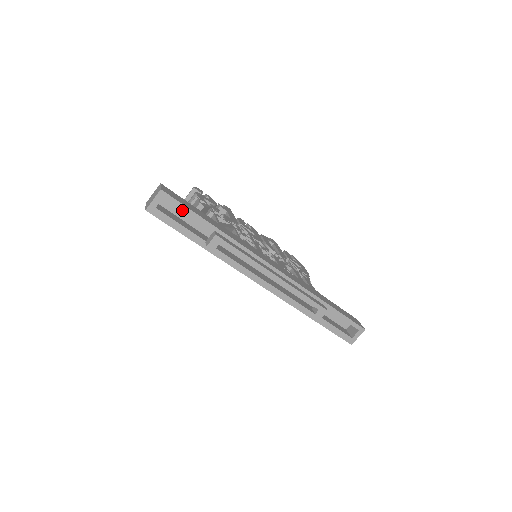
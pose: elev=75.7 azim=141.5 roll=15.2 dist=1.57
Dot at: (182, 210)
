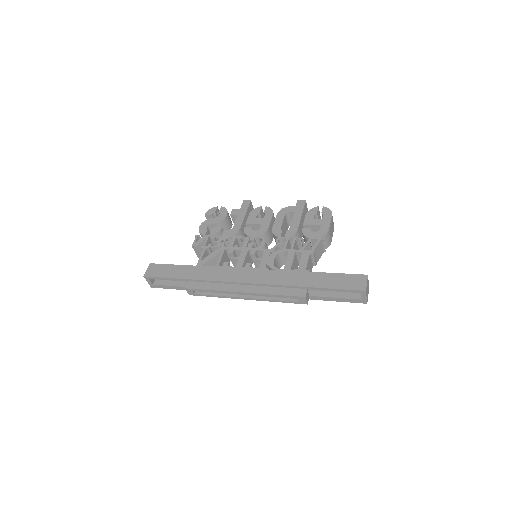
Dot at: occluded
